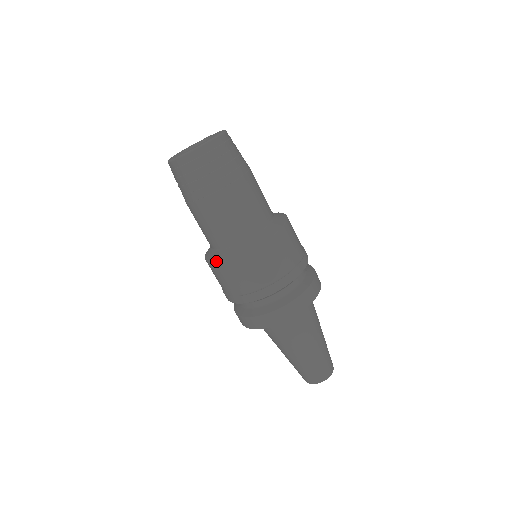
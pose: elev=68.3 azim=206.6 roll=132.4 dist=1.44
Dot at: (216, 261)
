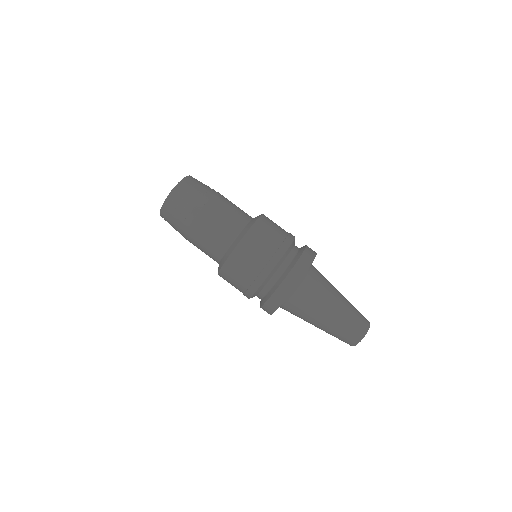
Dot at: (221, 267)
